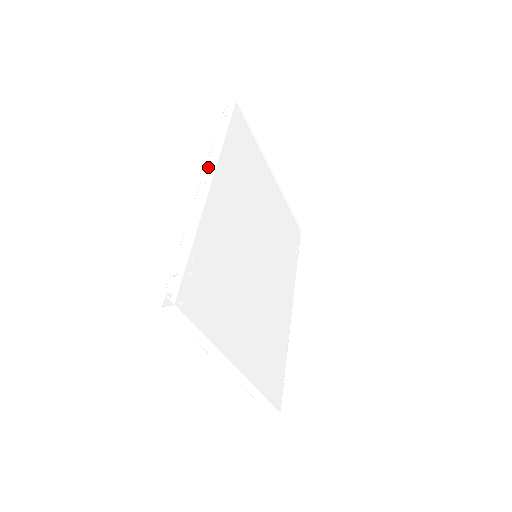
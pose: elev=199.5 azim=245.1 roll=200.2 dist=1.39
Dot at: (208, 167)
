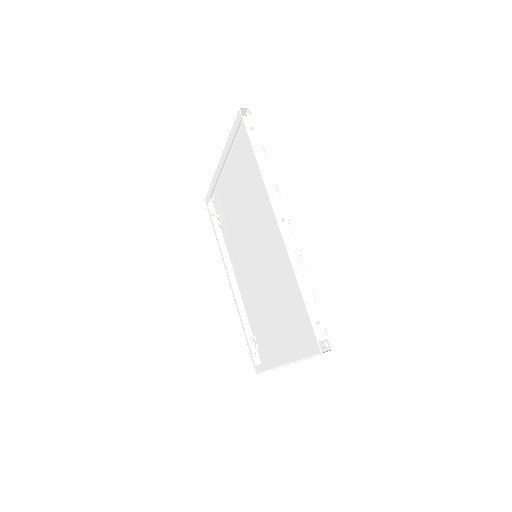
Dot at: (275, 200)
